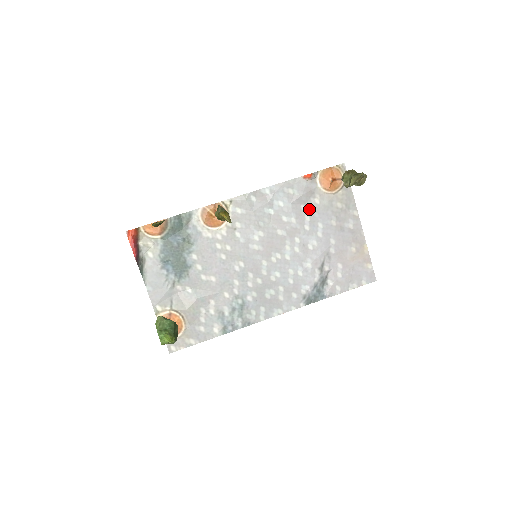
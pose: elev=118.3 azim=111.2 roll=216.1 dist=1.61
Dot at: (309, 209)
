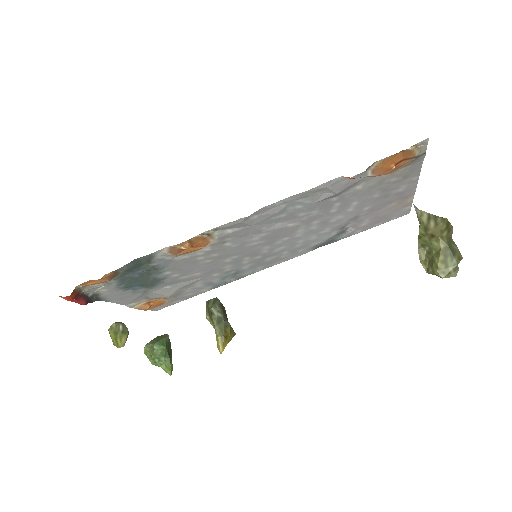
Dot at: (343, 197)
